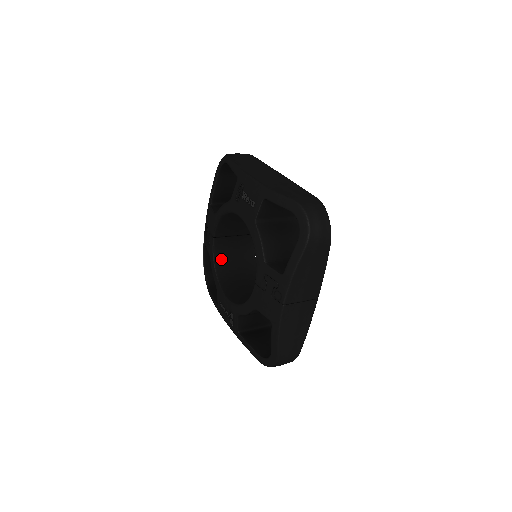
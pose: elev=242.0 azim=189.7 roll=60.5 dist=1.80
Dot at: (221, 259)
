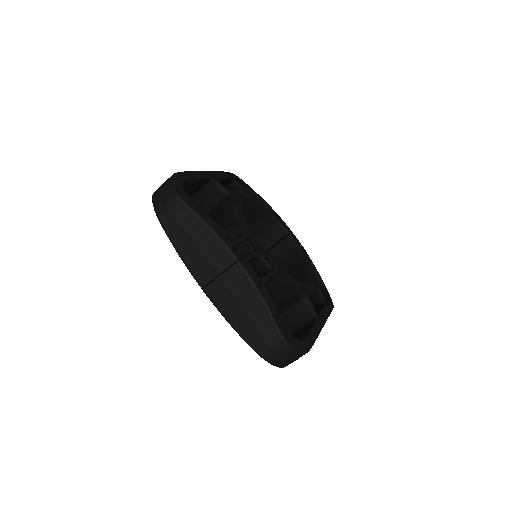
Dot at: occluded
